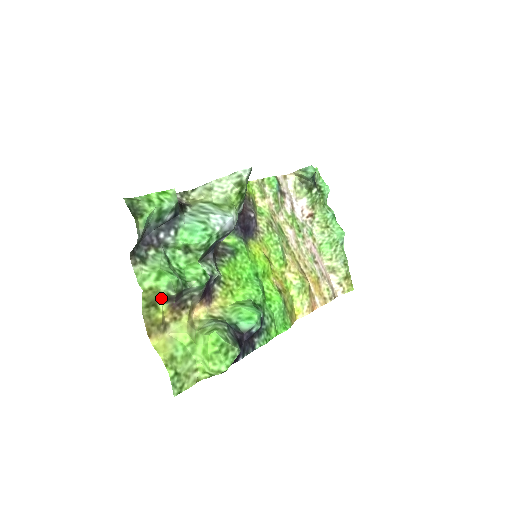
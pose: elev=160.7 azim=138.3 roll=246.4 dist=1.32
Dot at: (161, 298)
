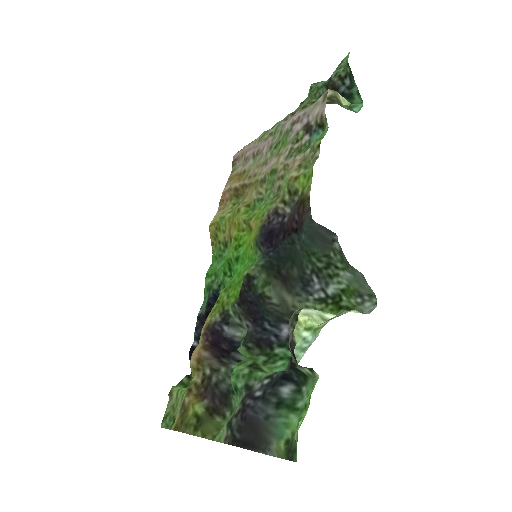
Dot at: (211, 416)
